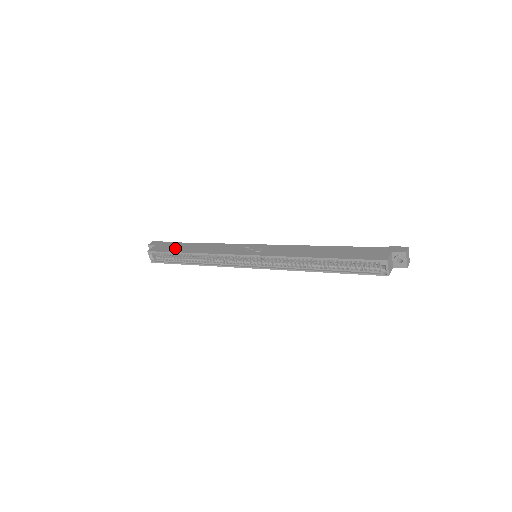
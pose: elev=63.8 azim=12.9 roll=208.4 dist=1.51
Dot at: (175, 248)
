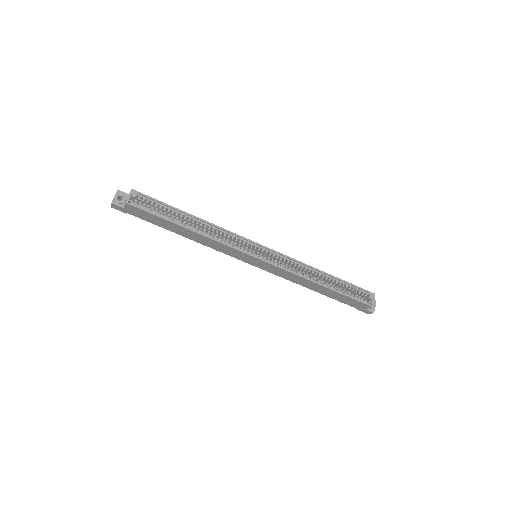
Dot at: occluded
